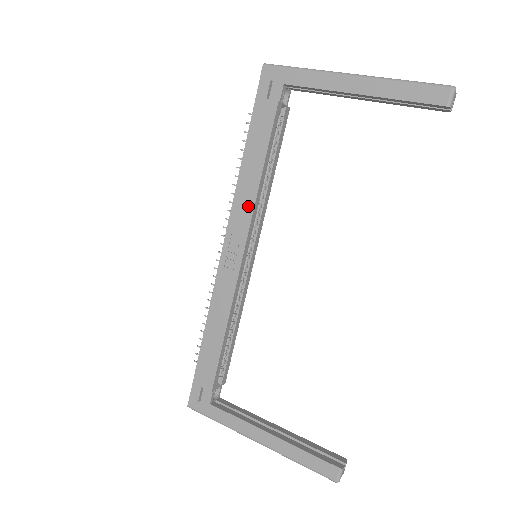
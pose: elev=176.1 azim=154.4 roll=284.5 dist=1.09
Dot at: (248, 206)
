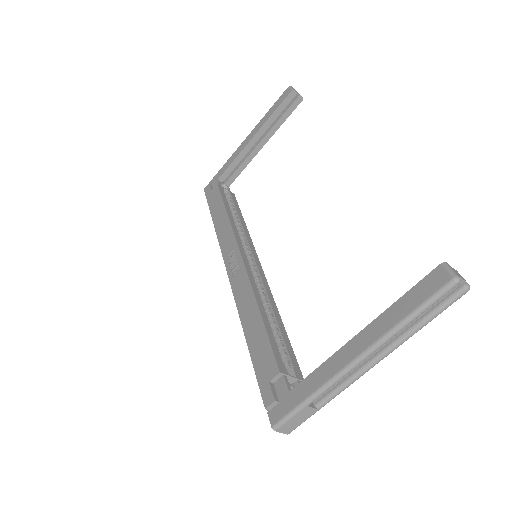
Dot at: (228, 232)
